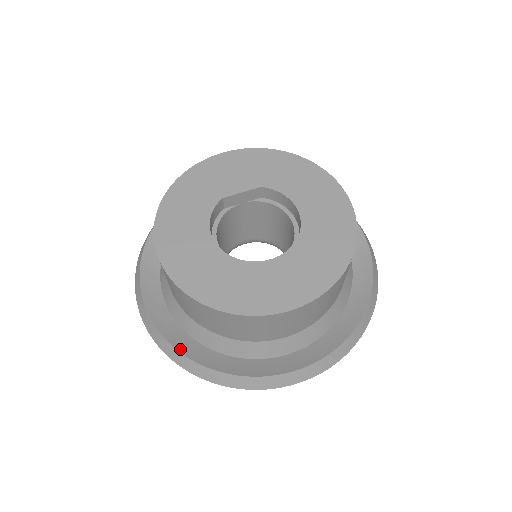
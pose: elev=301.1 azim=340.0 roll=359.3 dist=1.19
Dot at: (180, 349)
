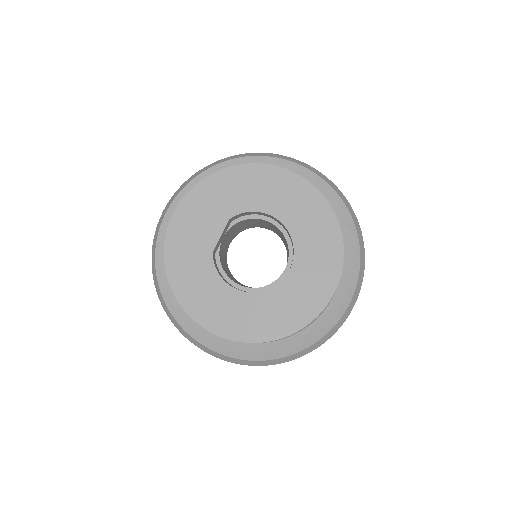
Dot at: (267, 358)
